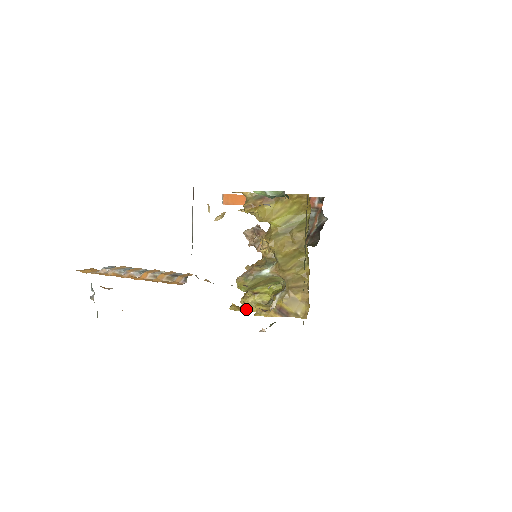
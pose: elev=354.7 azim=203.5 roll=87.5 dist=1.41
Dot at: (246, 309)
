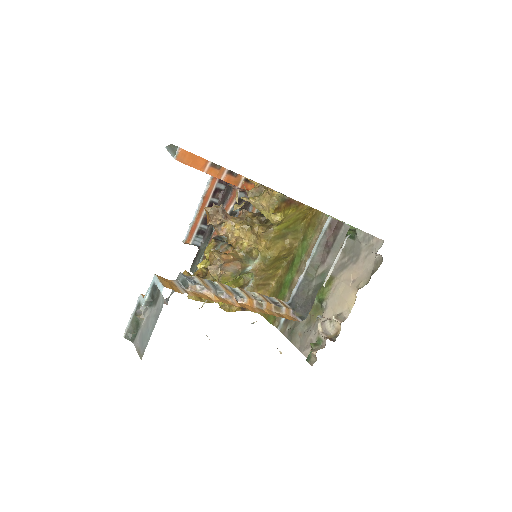
Dot at: occluded
